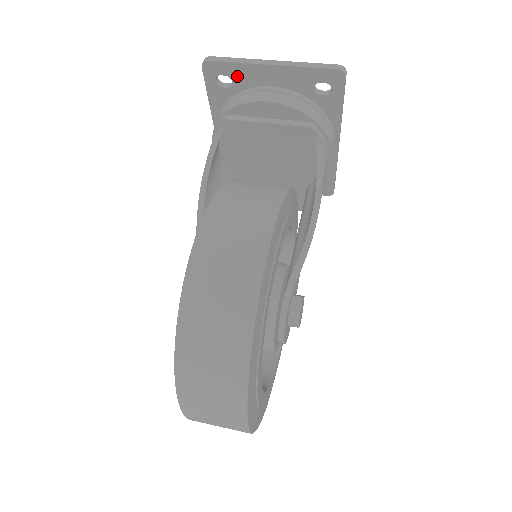
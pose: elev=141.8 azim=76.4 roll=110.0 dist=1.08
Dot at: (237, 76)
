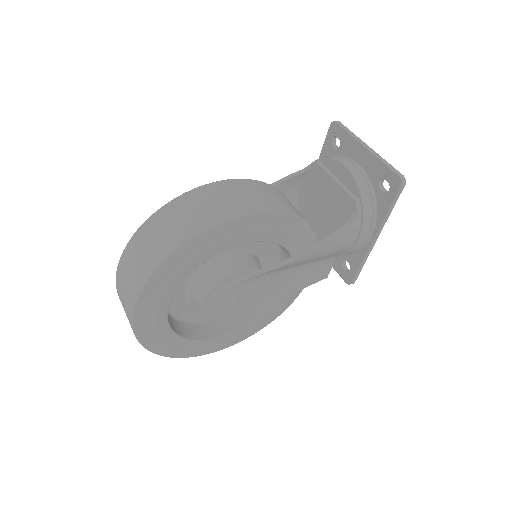
Dot at: (344, 143)
